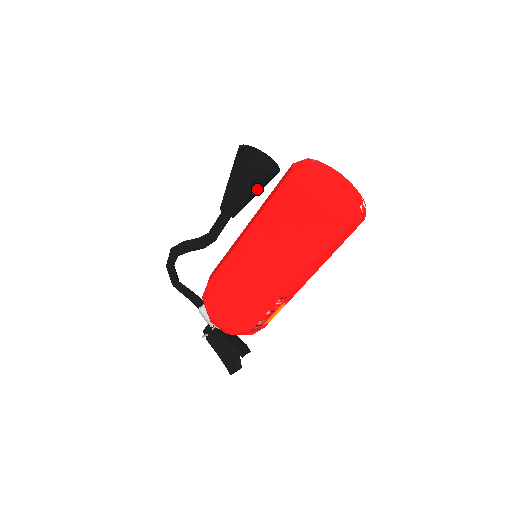
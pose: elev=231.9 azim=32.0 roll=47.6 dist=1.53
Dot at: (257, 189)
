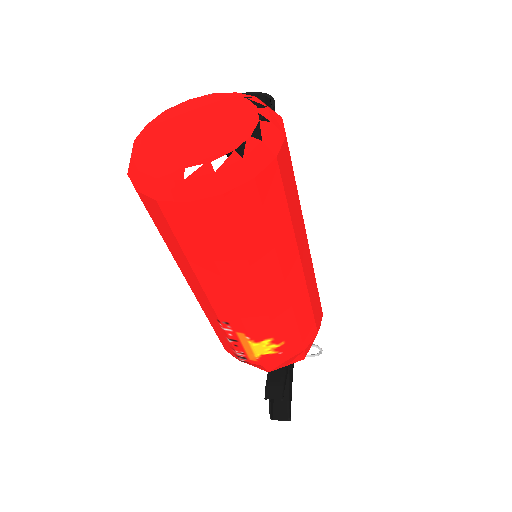
Dot at: occluded
